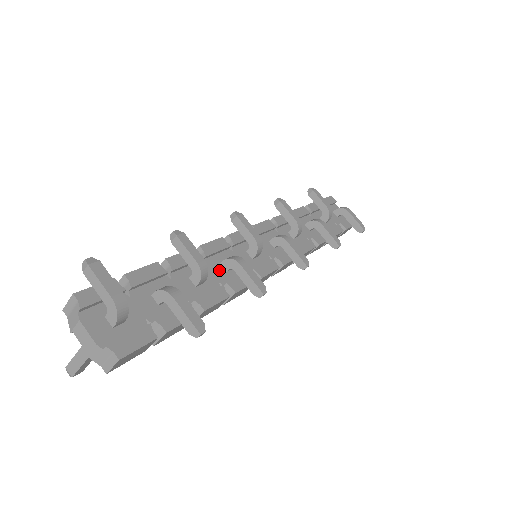
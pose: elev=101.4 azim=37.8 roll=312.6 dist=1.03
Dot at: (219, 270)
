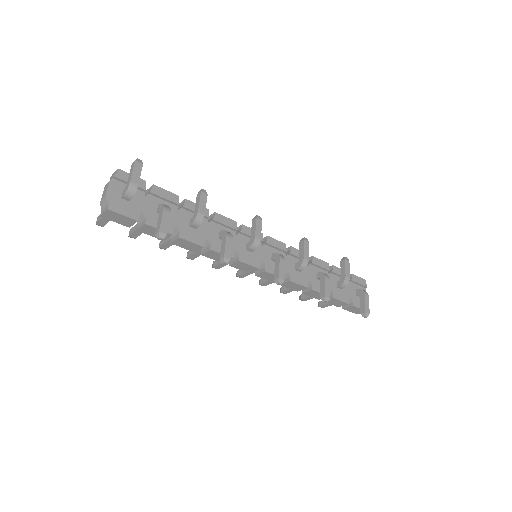
Dot at: (215, 233)
